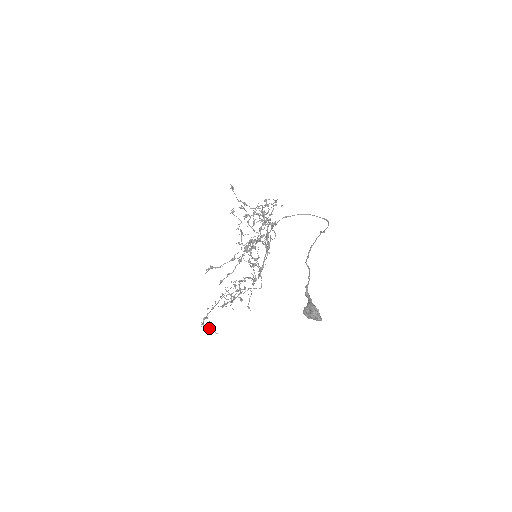
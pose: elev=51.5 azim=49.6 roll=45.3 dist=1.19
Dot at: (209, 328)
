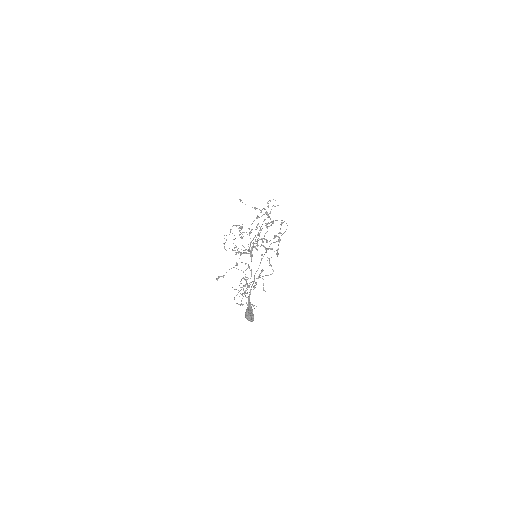
Dot at: occluded
